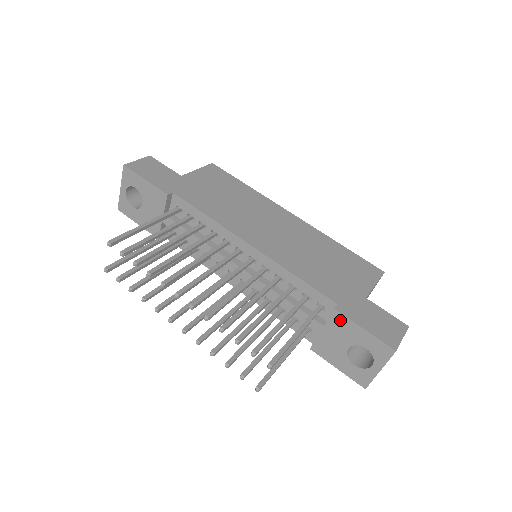
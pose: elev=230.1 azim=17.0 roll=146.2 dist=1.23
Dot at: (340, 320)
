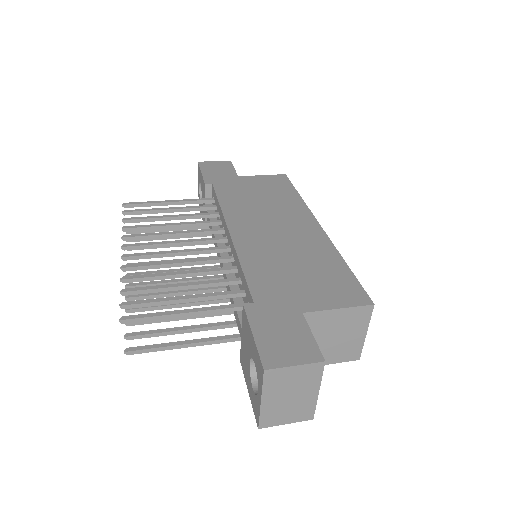
Dot at: (245, 320)
